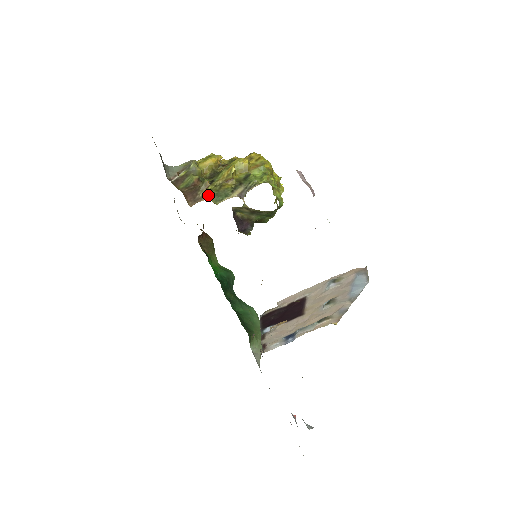
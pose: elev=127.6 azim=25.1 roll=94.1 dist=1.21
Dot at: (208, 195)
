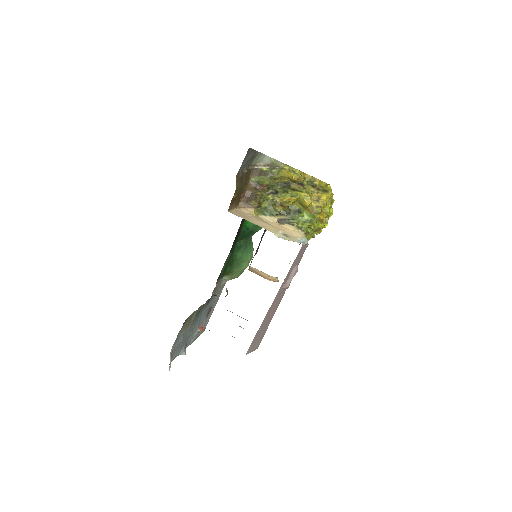
Dot at: (257, 207)
